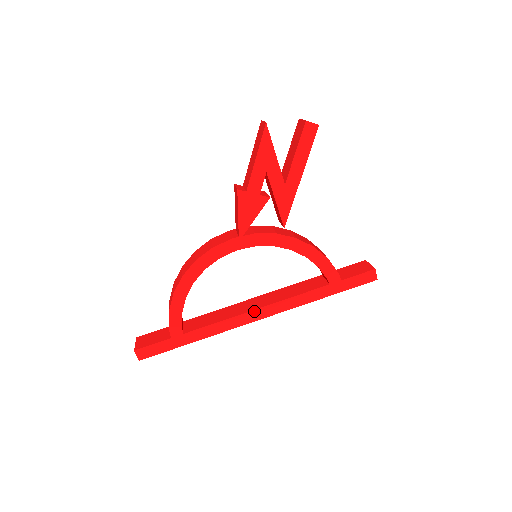
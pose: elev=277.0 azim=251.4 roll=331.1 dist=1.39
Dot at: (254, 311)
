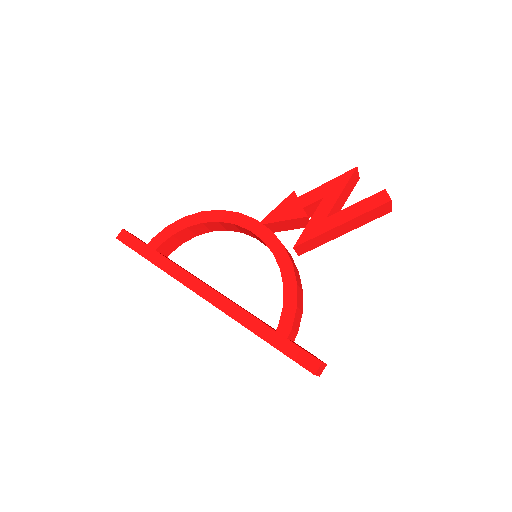
Dot at: (208, 287)
